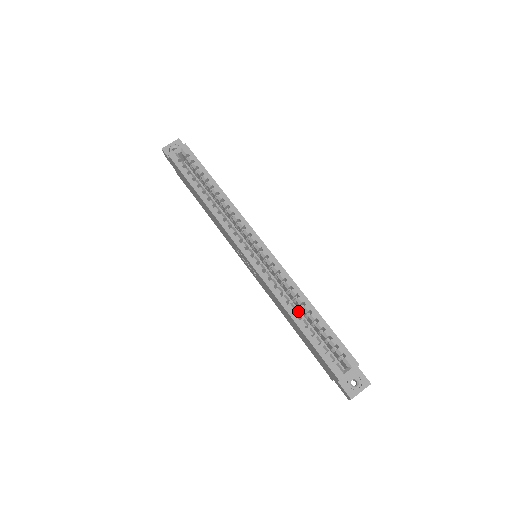
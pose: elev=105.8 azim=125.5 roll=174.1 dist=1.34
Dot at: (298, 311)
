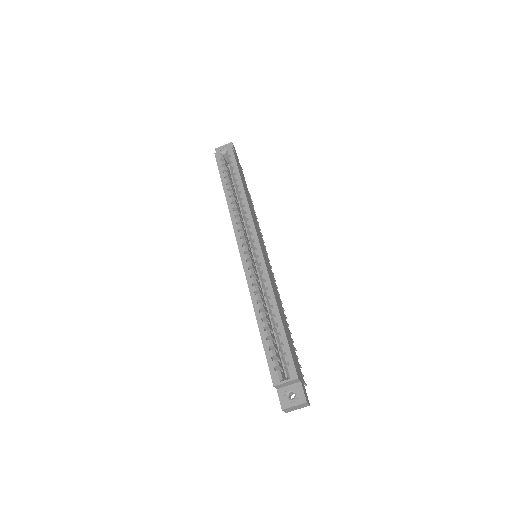
Dot at: (264, 312)
